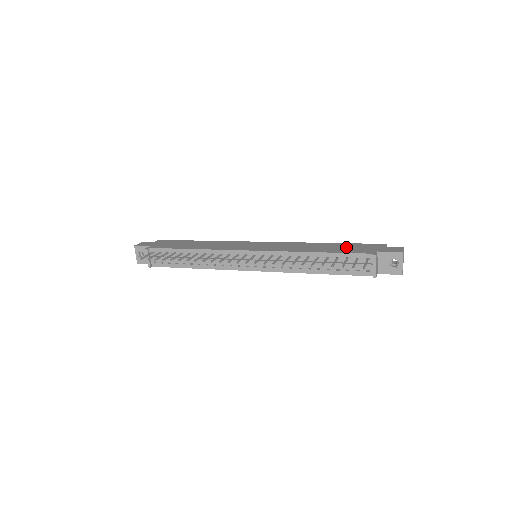
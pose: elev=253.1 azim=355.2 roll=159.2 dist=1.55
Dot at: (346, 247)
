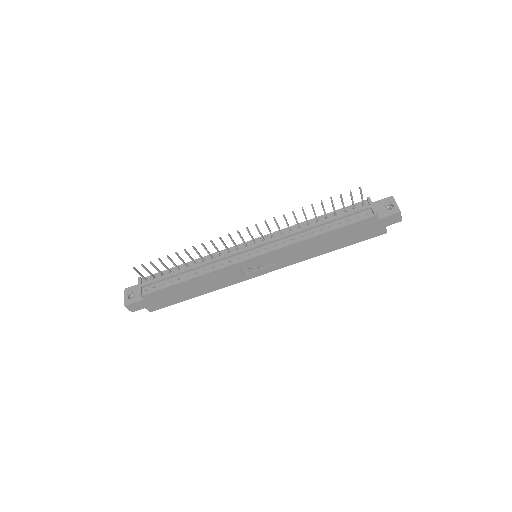
Dot at: occluded
